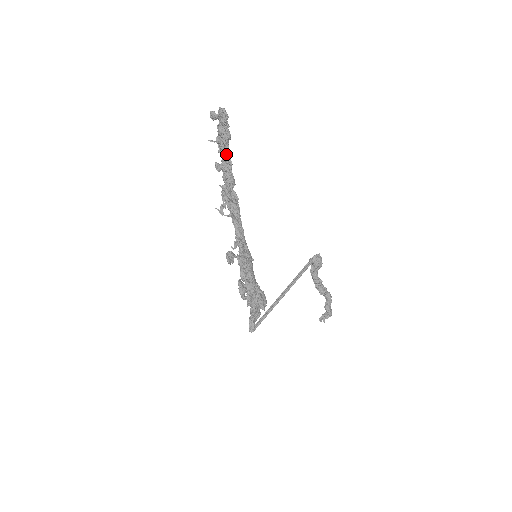
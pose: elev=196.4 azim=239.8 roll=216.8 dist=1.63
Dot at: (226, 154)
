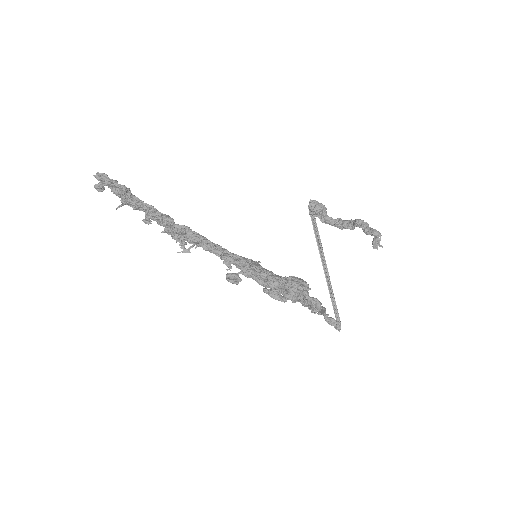
Dot at: (140, 205)
